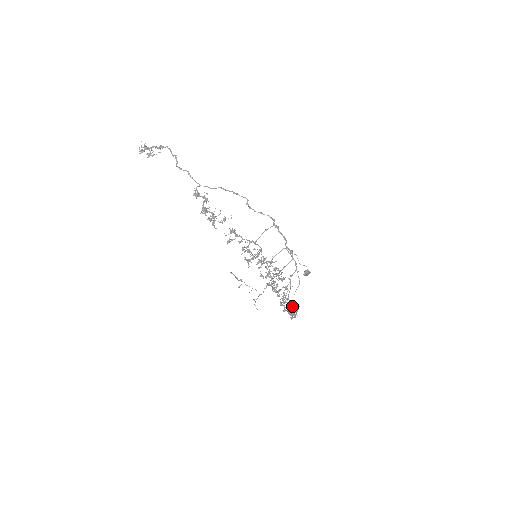
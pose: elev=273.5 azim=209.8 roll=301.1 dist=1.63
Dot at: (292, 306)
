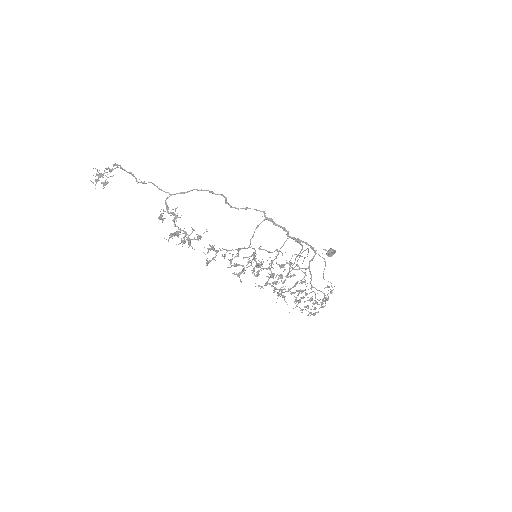
Dot at: occluded
